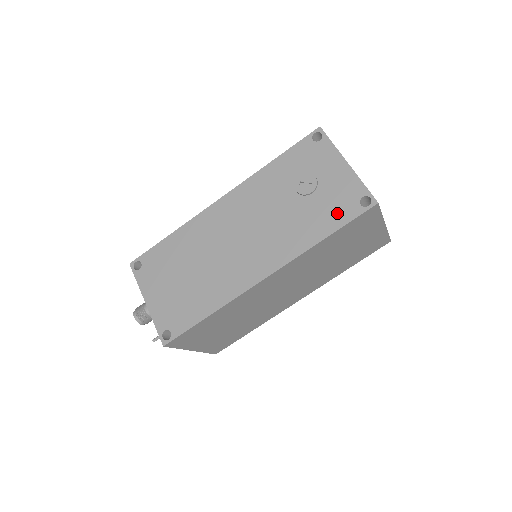
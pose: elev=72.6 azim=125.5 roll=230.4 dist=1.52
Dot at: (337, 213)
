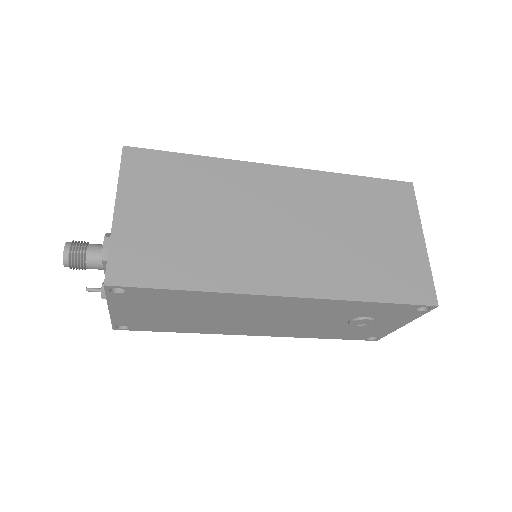
Dot at: (350, 336)
